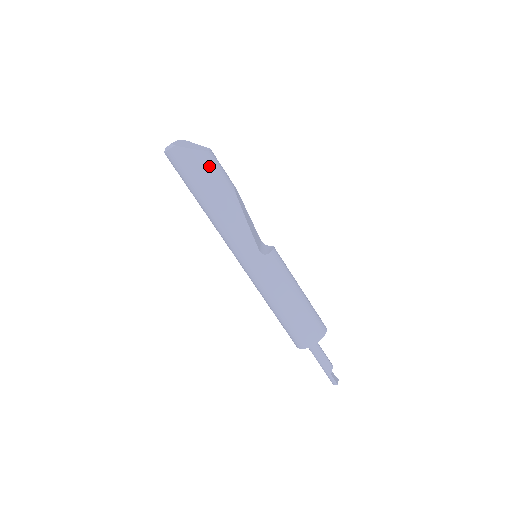
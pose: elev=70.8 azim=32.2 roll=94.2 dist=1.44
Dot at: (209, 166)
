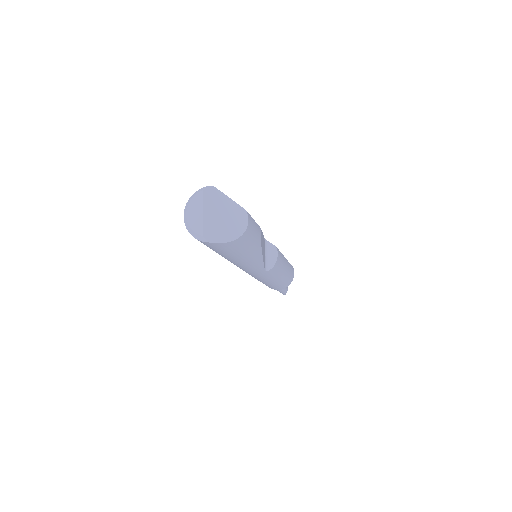
Dot at: (243, 244)
